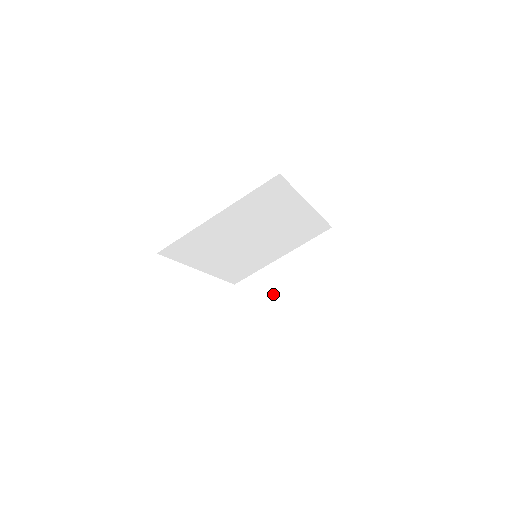
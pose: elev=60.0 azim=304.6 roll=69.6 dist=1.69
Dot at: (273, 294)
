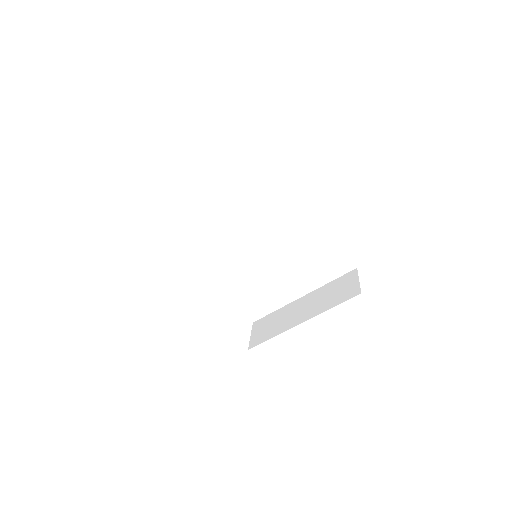
Dot at: (280, 327)
